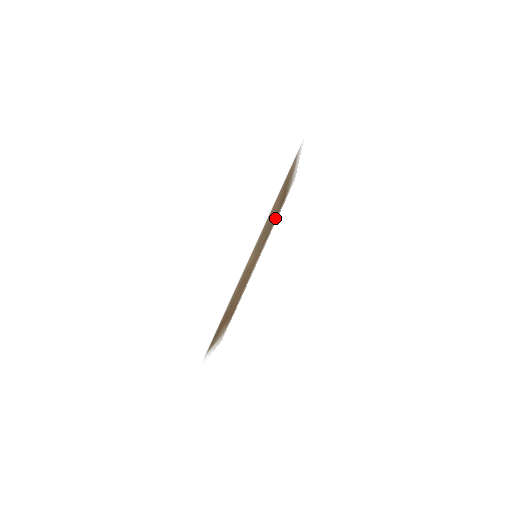
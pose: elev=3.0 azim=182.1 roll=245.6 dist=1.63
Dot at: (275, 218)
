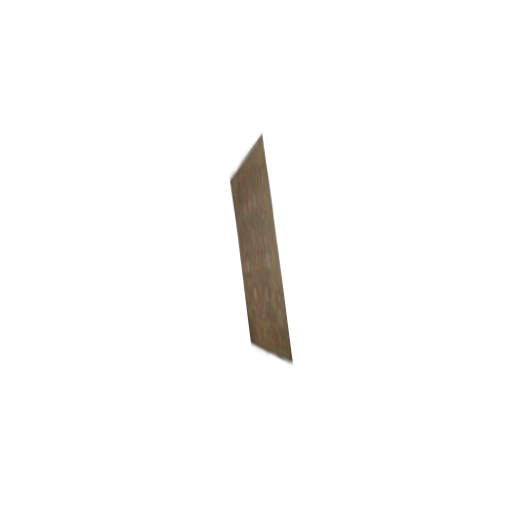
Dot at: (240, 215)
